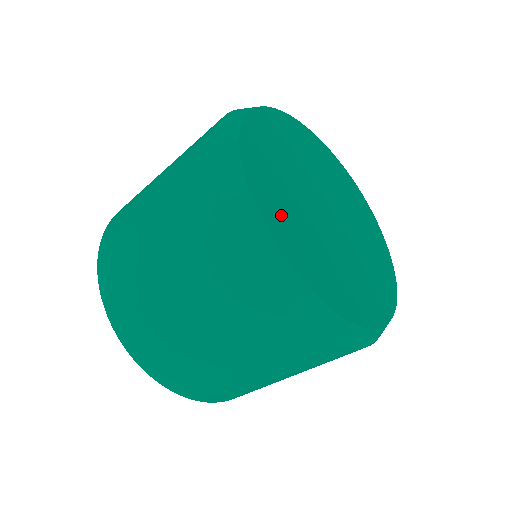
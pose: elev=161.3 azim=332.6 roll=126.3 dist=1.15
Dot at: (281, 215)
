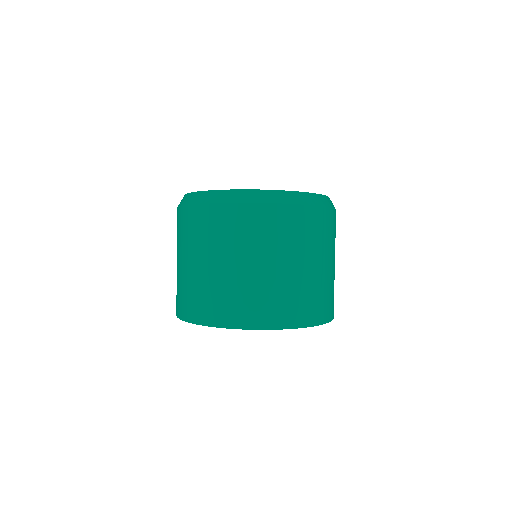
Dot at: occluded
